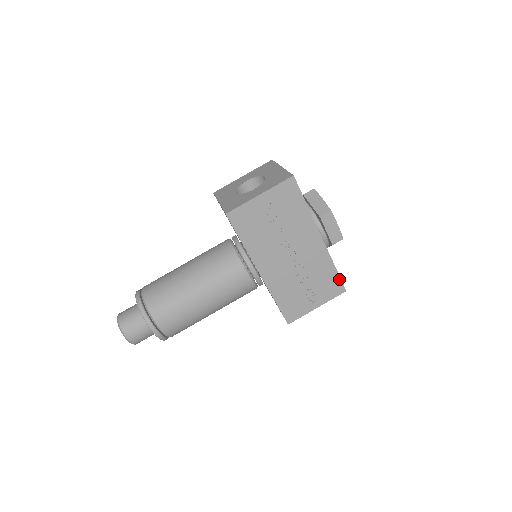
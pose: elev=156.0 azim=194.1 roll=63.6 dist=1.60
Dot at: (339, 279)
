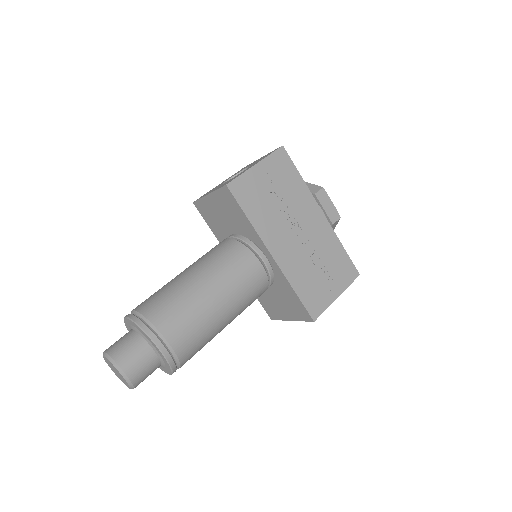
Dot at: (350, 260)
